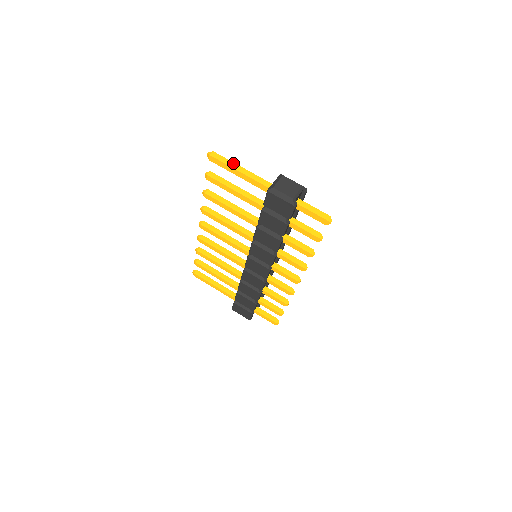
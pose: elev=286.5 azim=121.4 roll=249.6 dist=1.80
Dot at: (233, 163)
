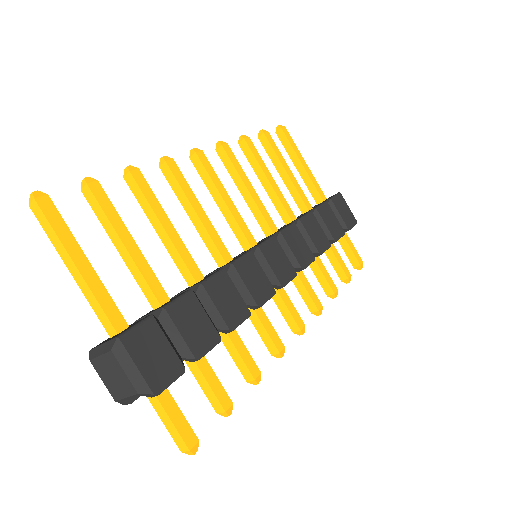
Dot at: (62, 246)
